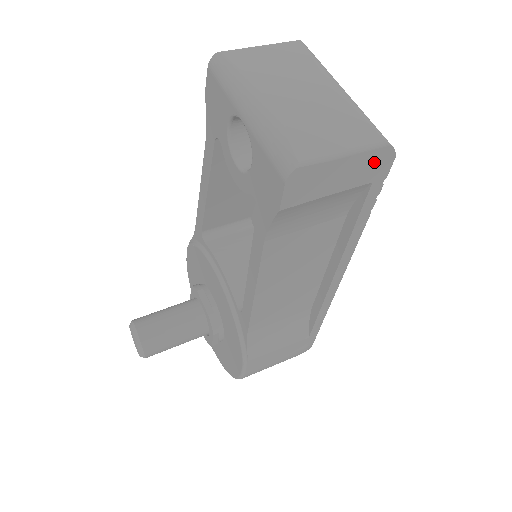
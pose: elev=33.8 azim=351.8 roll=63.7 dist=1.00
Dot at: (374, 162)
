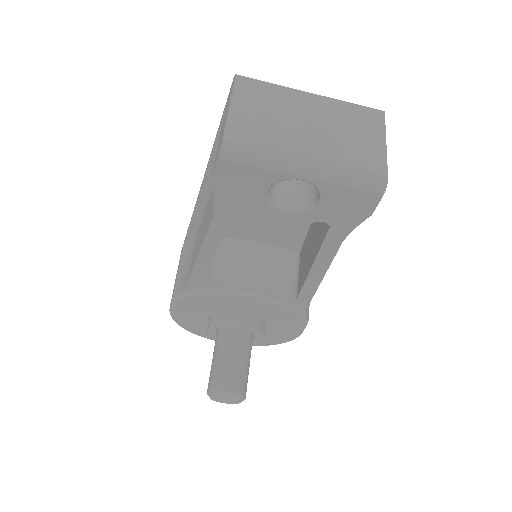
Dot at: occluded
